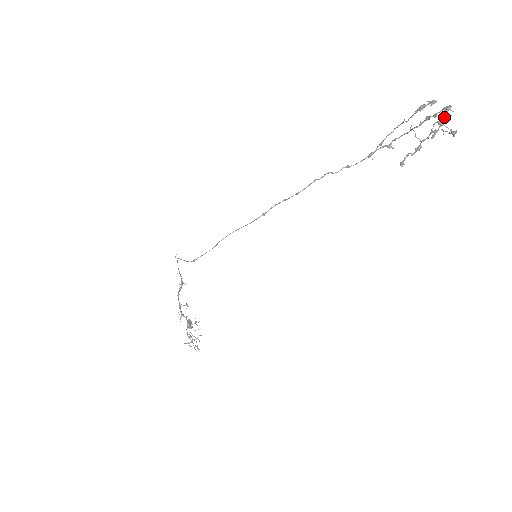
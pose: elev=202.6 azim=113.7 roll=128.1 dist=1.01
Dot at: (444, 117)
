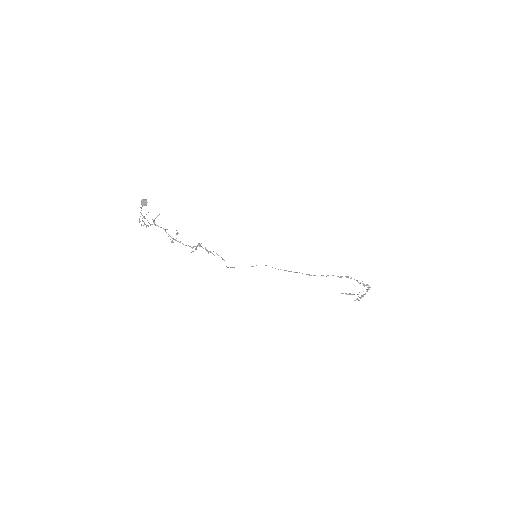
Dot at: occluded
